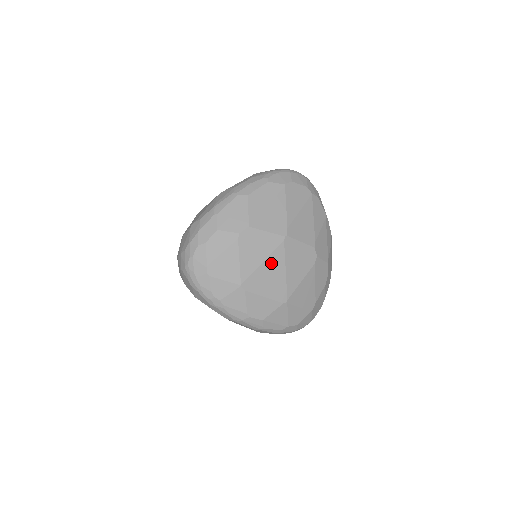
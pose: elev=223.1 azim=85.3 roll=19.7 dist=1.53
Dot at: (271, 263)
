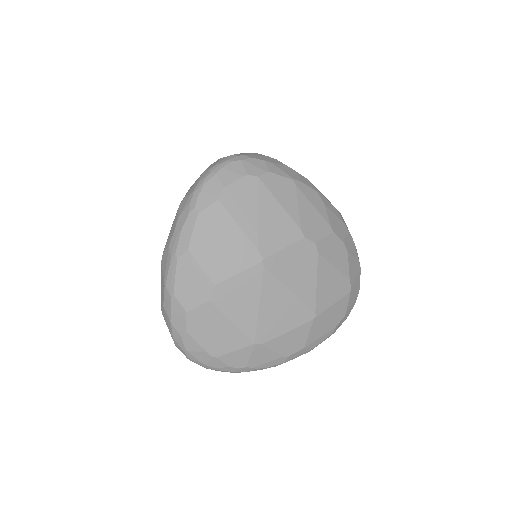
Dot at: (268, 298)
